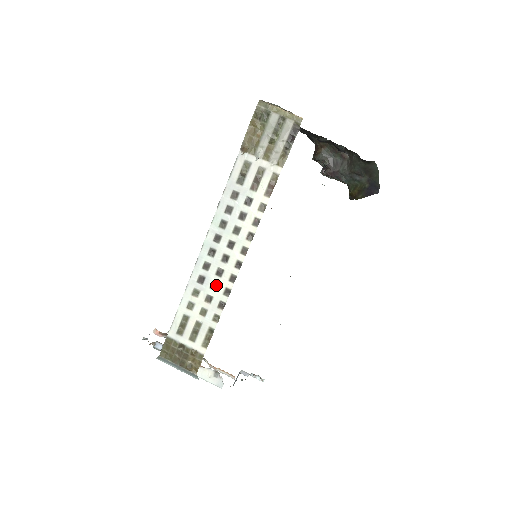
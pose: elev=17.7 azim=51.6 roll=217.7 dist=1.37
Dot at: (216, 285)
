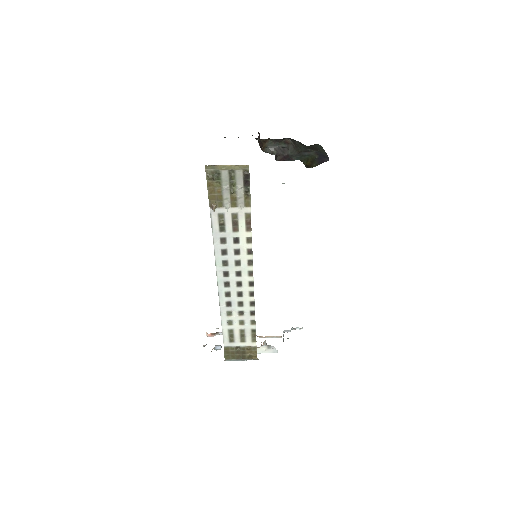
Dot at: (242, 303)
